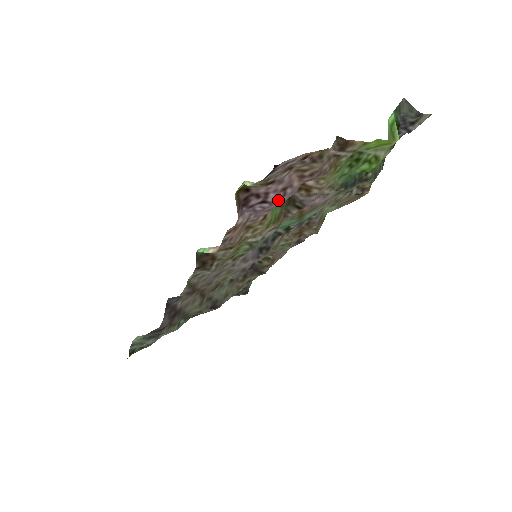
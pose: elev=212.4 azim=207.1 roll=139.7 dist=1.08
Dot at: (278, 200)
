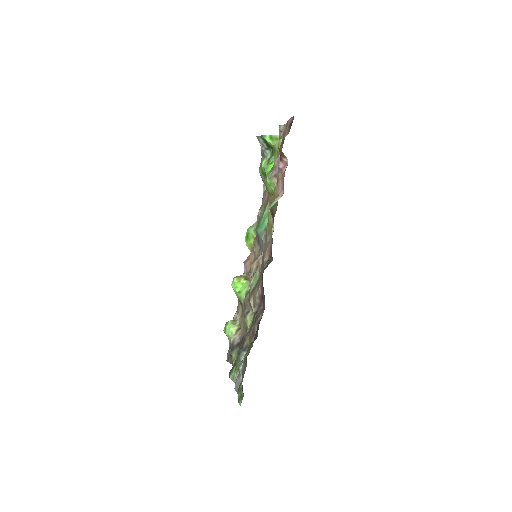
Dot at: occluded
